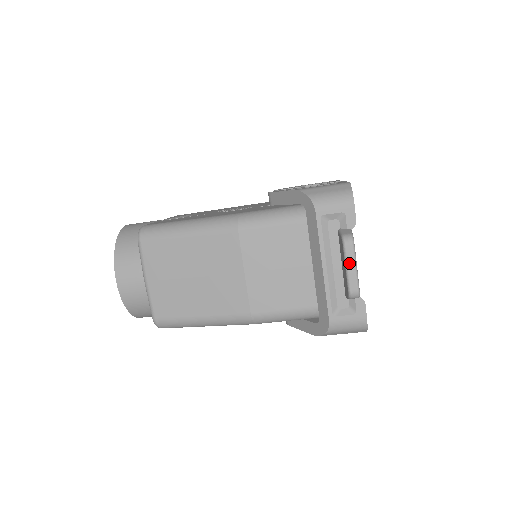
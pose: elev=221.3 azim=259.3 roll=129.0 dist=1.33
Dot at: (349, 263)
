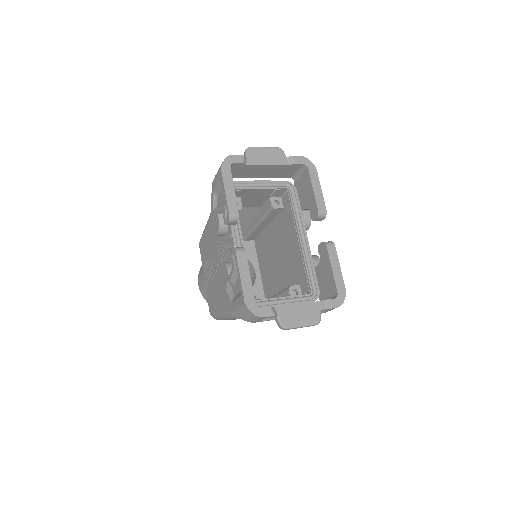
Dot at: occluded
